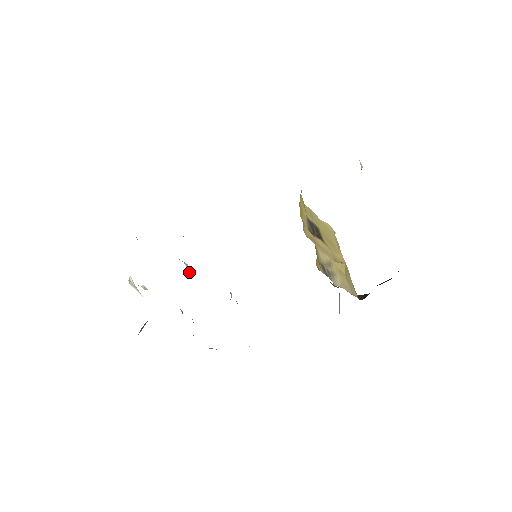
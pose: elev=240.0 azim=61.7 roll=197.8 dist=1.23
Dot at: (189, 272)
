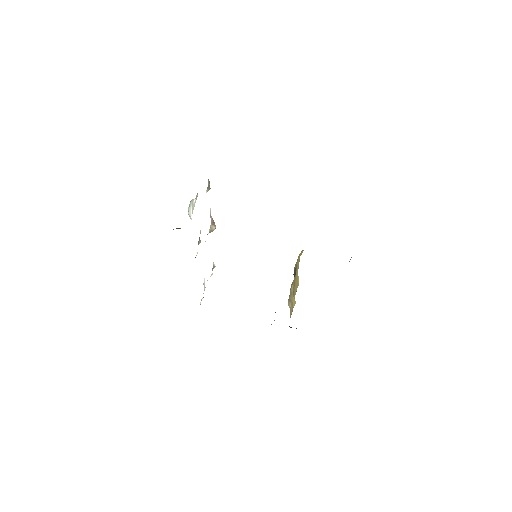
Dot at: (211, 231)
